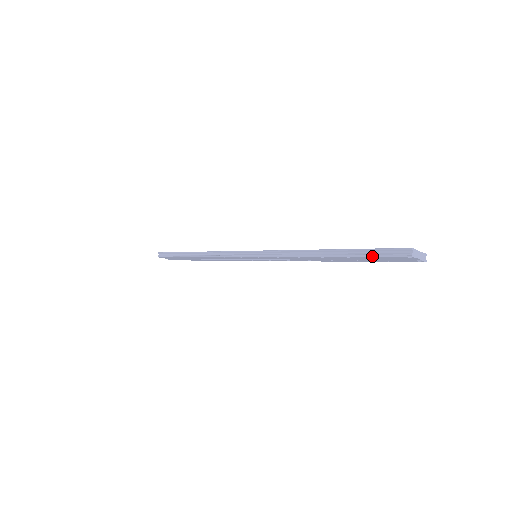
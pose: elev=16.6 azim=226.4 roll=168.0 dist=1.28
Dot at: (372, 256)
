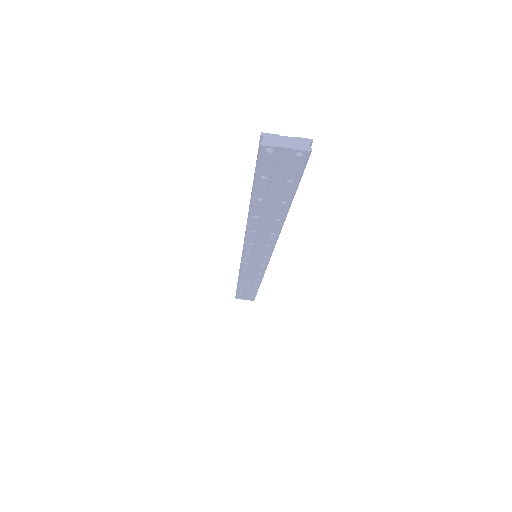
Dot at: (255, 178)
